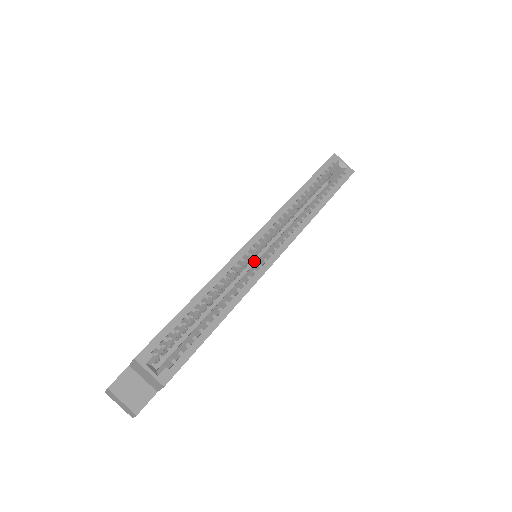
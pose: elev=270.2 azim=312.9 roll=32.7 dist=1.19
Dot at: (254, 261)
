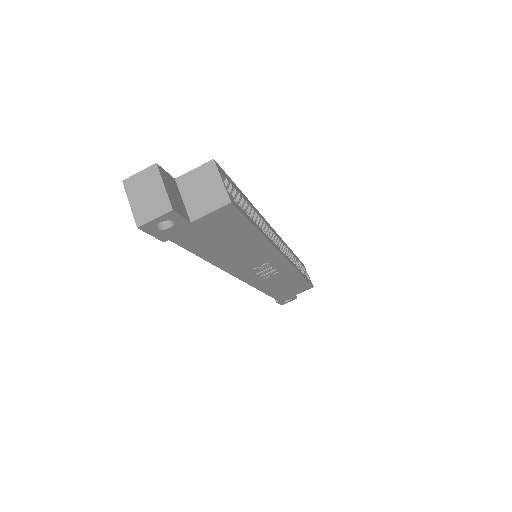
Dot at: occluded
